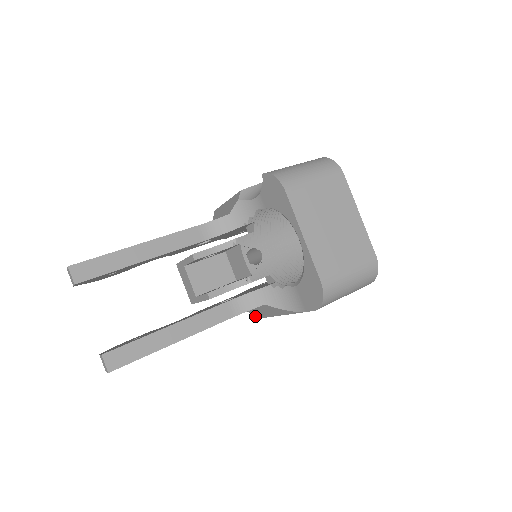
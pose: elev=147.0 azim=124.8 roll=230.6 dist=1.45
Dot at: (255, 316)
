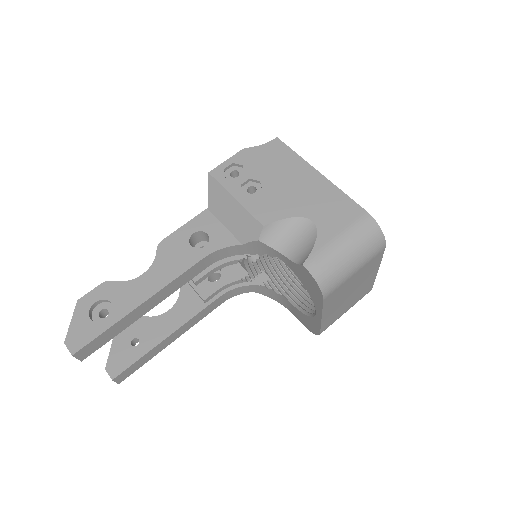
Dot at: occluded
